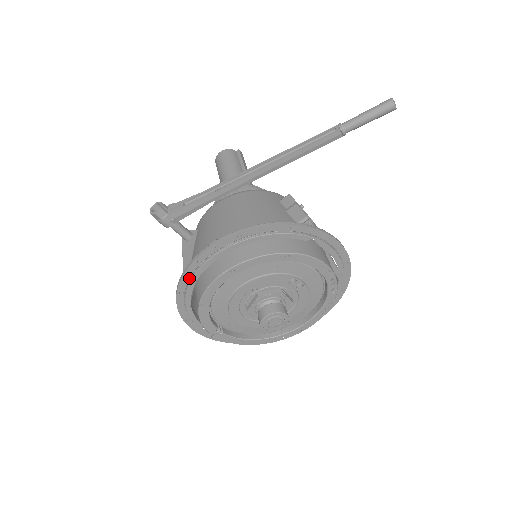
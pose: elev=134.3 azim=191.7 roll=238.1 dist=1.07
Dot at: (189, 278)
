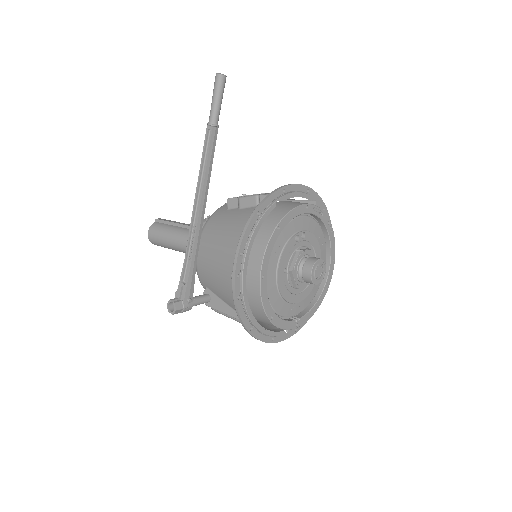
Dot at: (245, 315)
